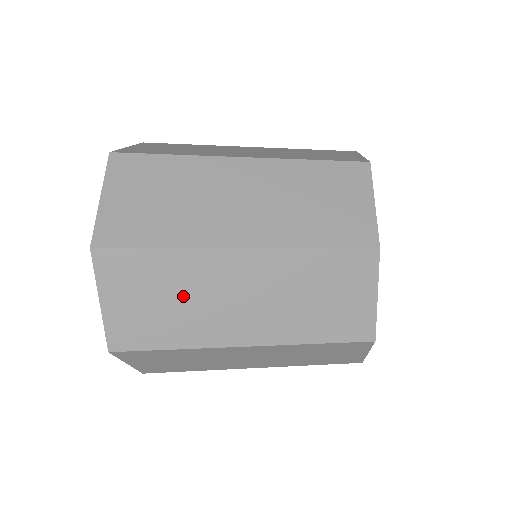
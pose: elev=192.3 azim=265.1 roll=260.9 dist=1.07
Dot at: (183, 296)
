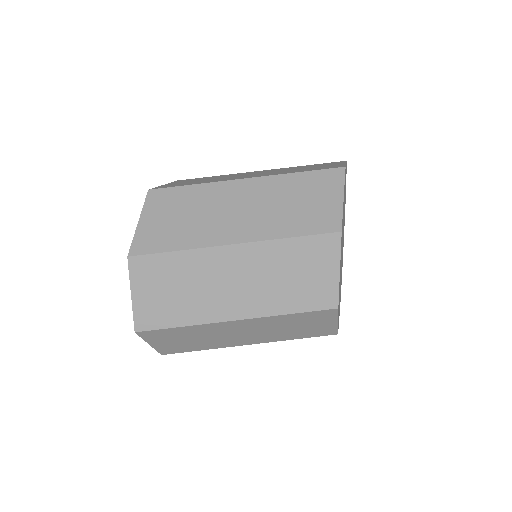
Dot at: (201, 337)
